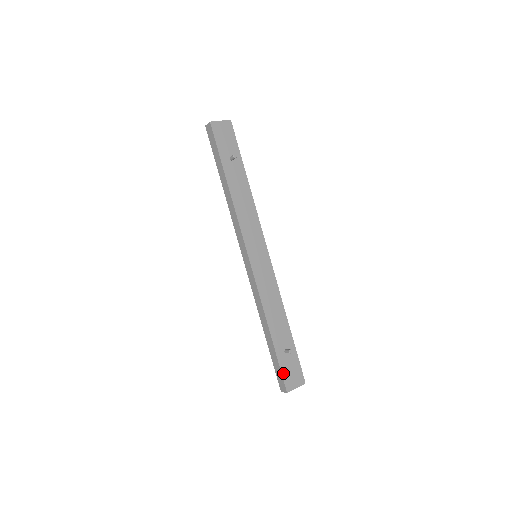
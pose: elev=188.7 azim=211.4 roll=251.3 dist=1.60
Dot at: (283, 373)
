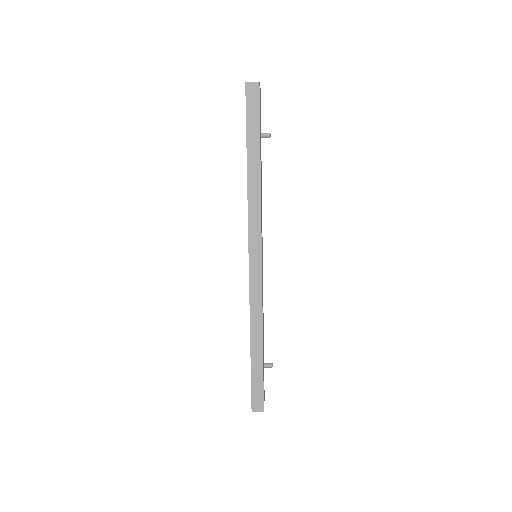
Dot at: (263, 390)
